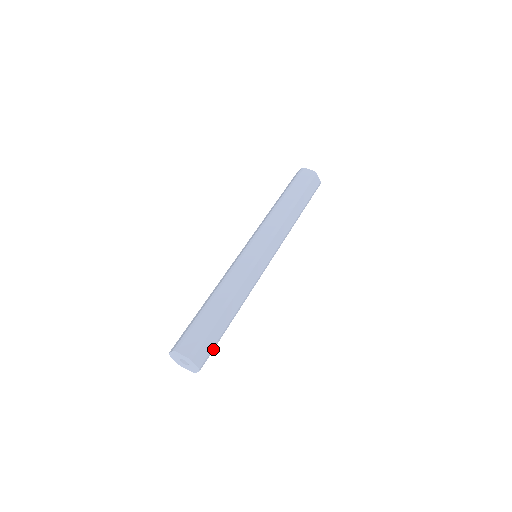
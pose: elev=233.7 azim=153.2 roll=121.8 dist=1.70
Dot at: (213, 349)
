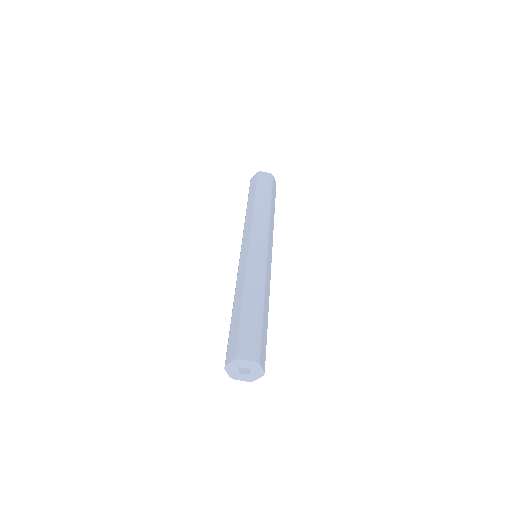
Dot at: (260, 340)
